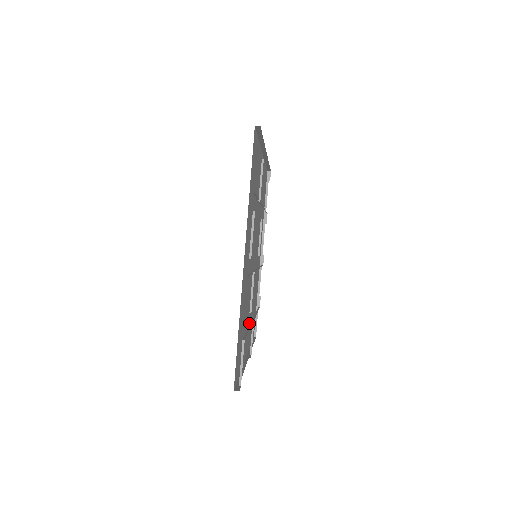
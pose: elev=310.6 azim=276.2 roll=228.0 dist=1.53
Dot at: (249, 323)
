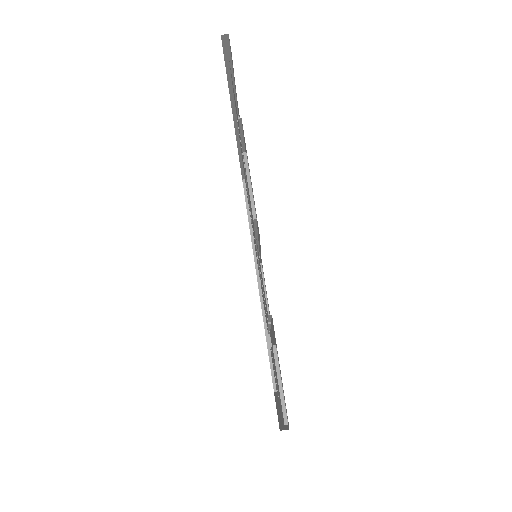
Dot at: occluded
